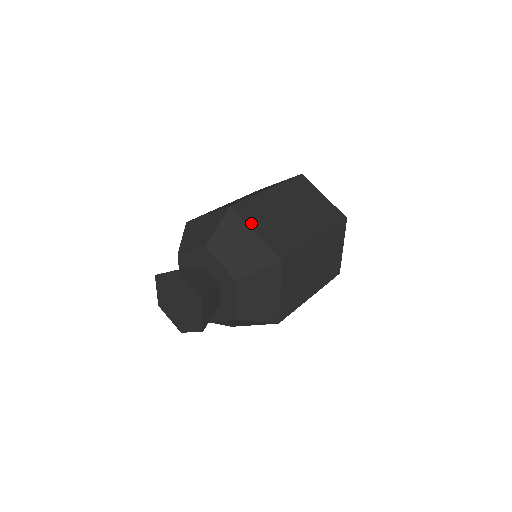
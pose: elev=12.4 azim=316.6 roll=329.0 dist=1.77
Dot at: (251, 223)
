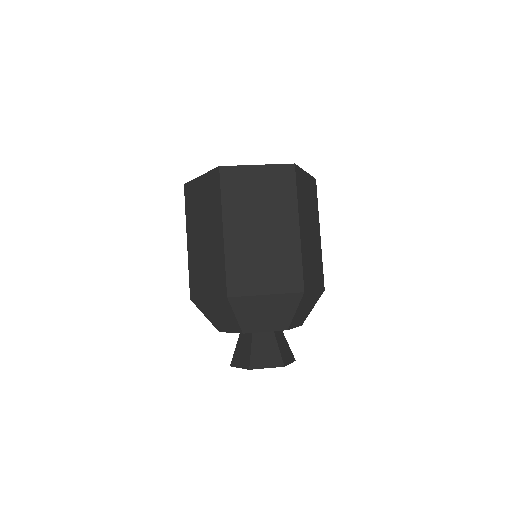
Dot at: (312, 287)
